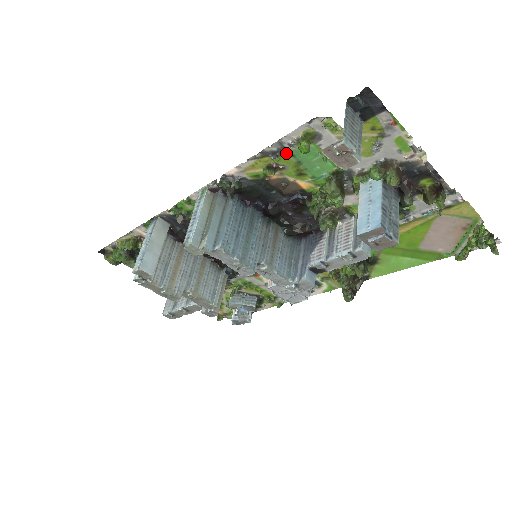
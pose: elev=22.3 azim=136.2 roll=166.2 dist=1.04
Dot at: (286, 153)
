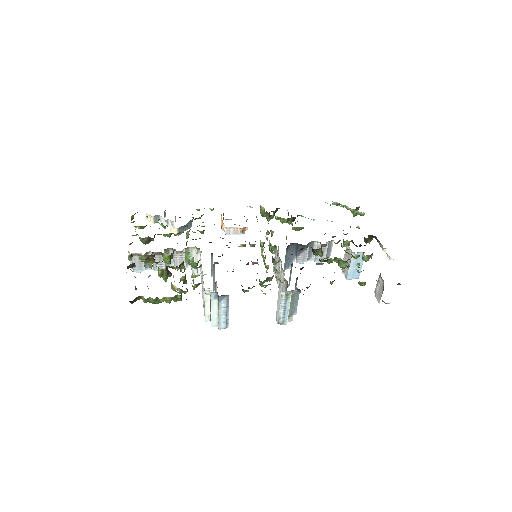
Dot at: occluded
